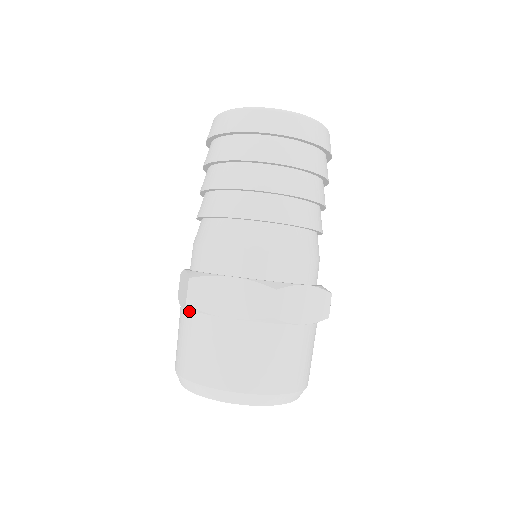
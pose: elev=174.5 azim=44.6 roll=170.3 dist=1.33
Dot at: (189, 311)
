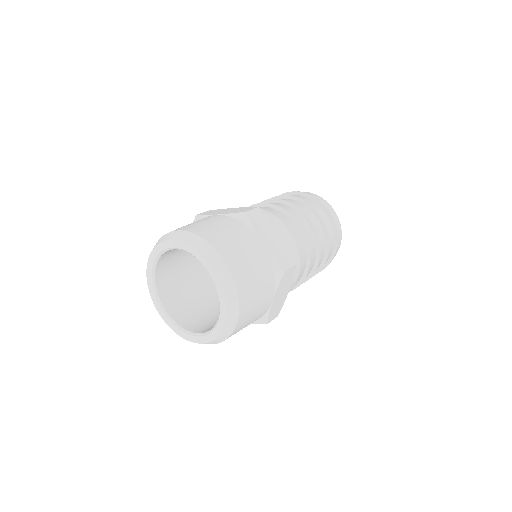
Dot at: occluded
